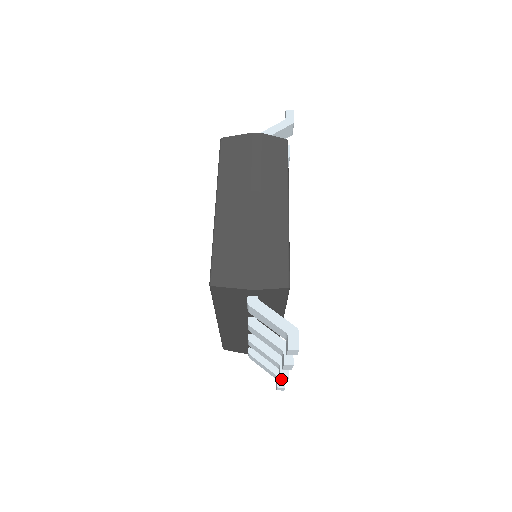
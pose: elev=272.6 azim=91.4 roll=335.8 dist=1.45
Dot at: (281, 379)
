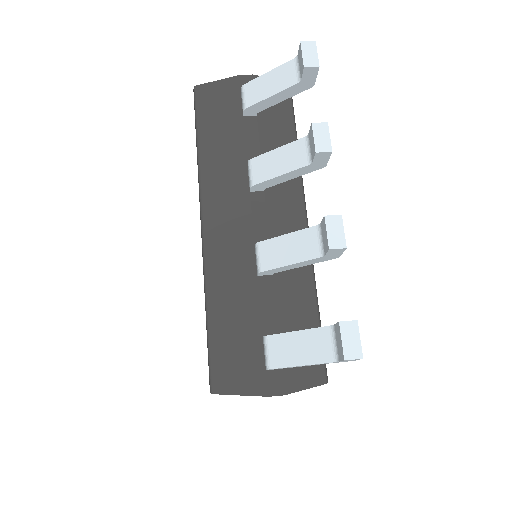
Dot at: (329, 233)
